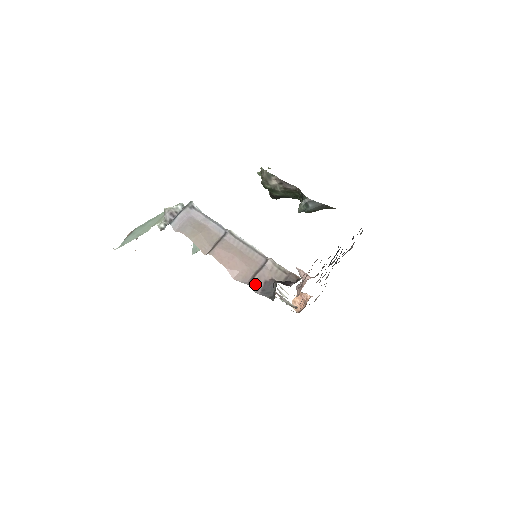
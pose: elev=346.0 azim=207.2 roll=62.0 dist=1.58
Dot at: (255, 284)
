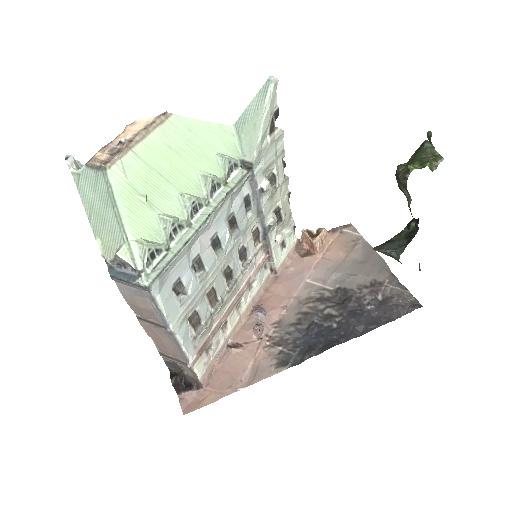
Dot at: occluded
